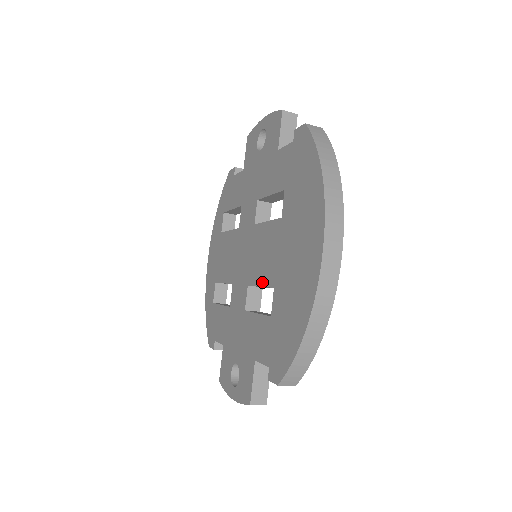
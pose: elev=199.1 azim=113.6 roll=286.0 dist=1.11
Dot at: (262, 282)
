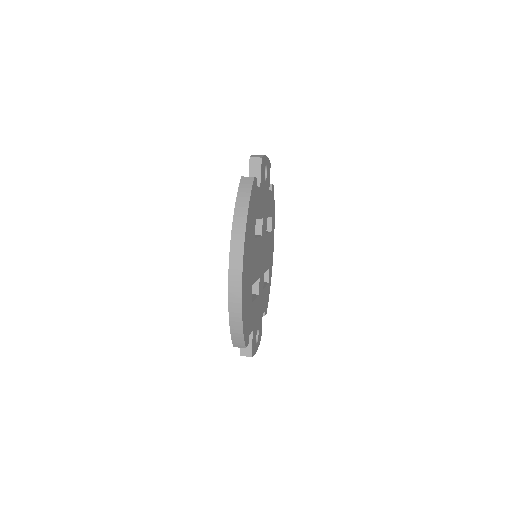
Dot at: occluded
